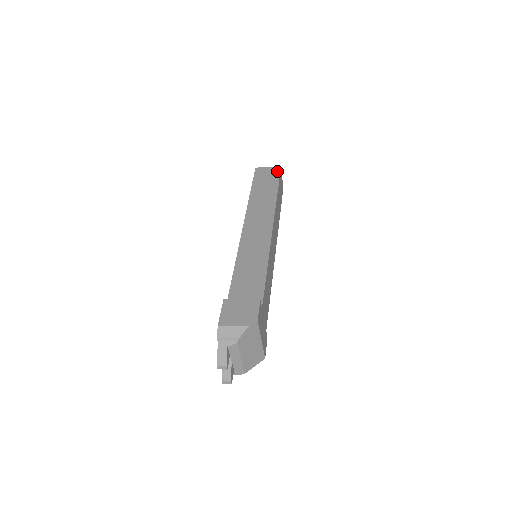
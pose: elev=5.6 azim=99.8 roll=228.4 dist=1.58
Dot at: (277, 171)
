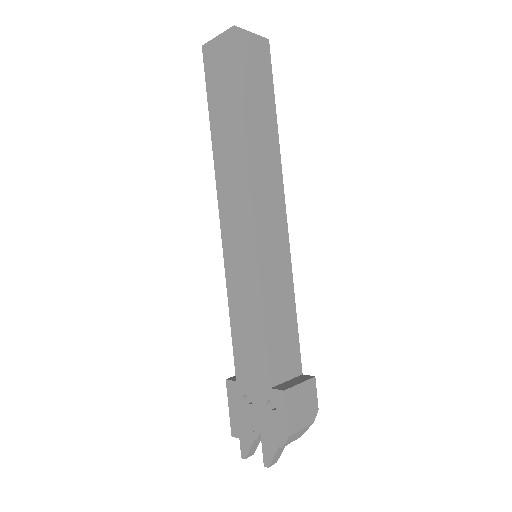
Dot at: (267, 54)
